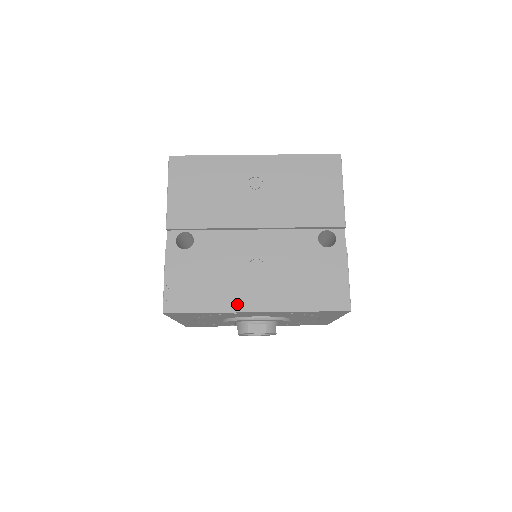
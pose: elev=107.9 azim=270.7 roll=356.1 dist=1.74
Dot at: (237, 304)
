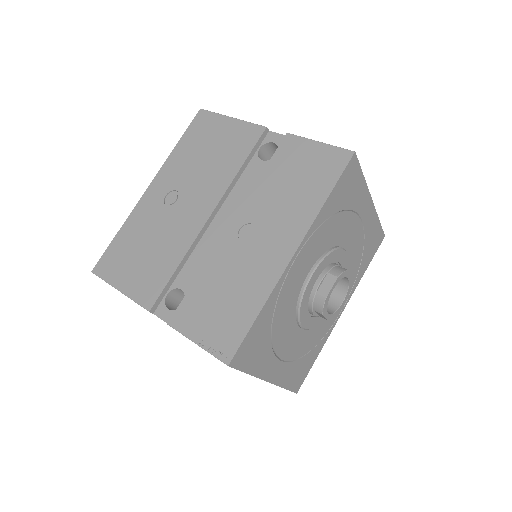
Dot at: (272, 273)
